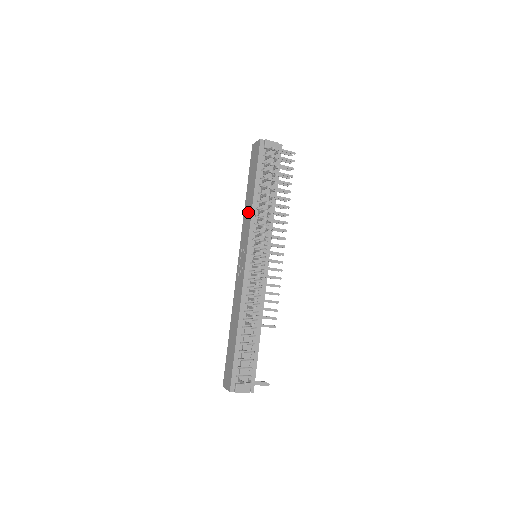
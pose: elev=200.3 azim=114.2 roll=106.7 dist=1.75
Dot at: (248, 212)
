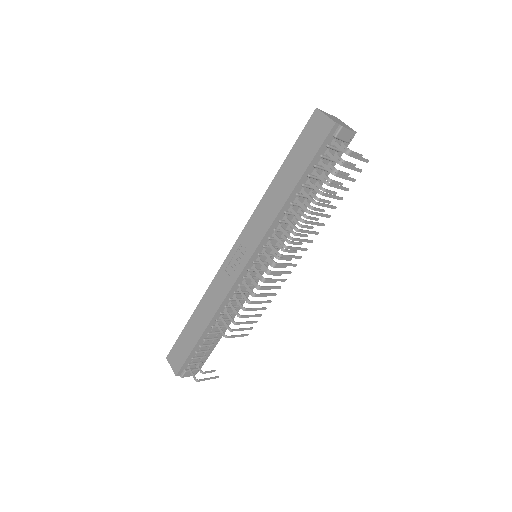
Dot at: (271, 208)
